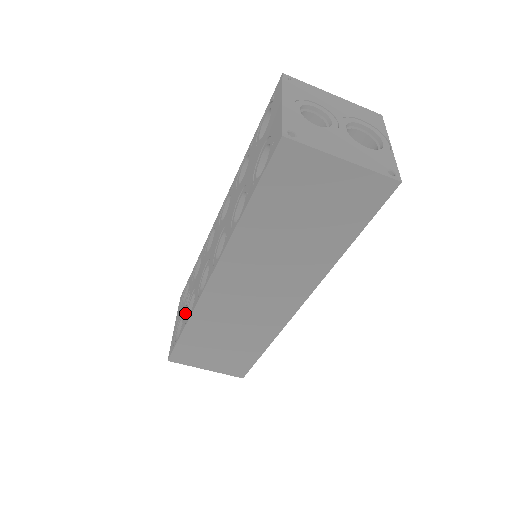
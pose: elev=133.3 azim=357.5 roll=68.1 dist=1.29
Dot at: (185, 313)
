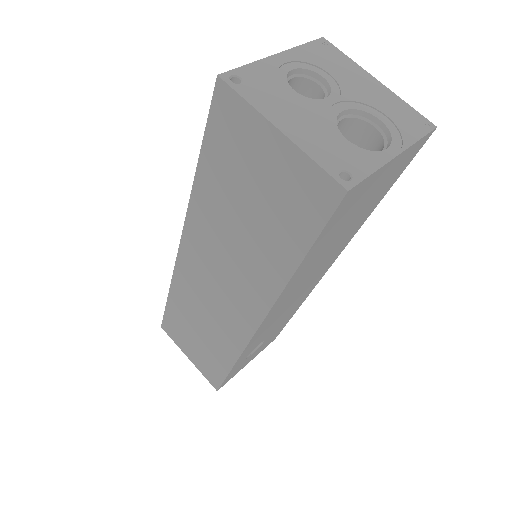
Dot at: occluded
